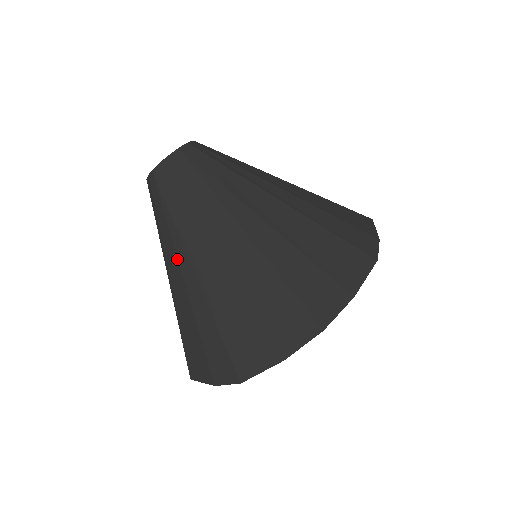
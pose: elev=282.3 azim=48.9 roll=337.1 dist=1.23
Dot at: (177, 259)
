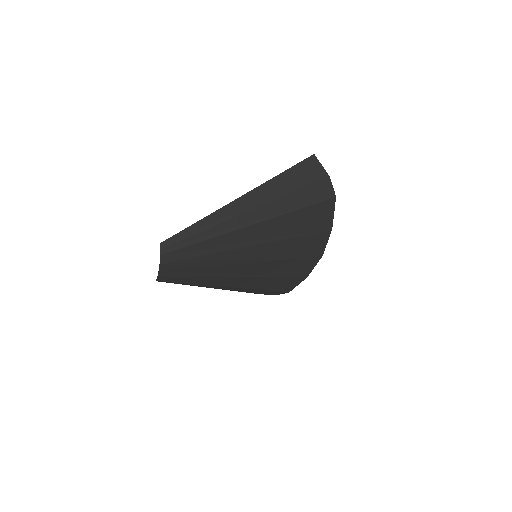
Dot at: occluded
